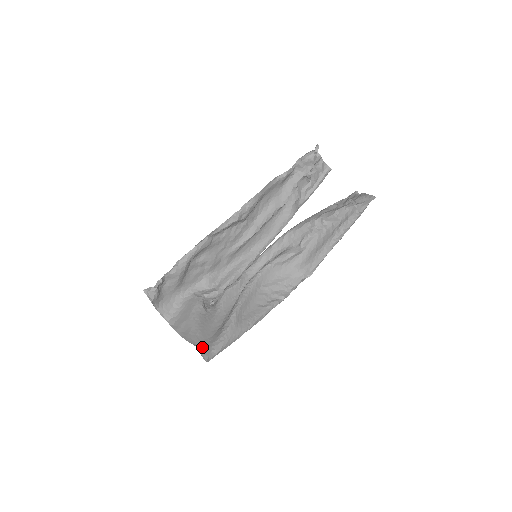
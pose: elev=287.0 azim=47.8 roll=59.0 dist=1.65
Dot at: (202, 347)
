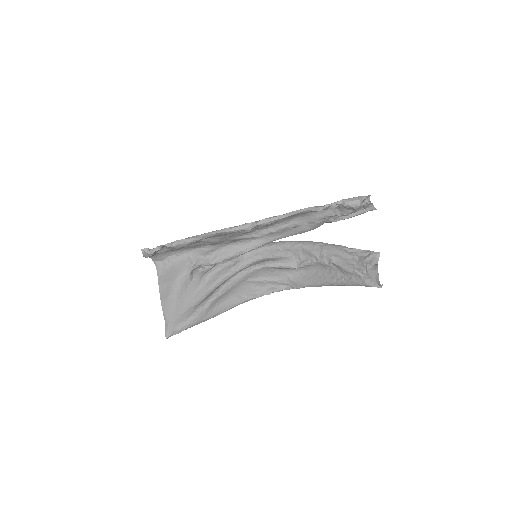
Dot at: (169, 322)
